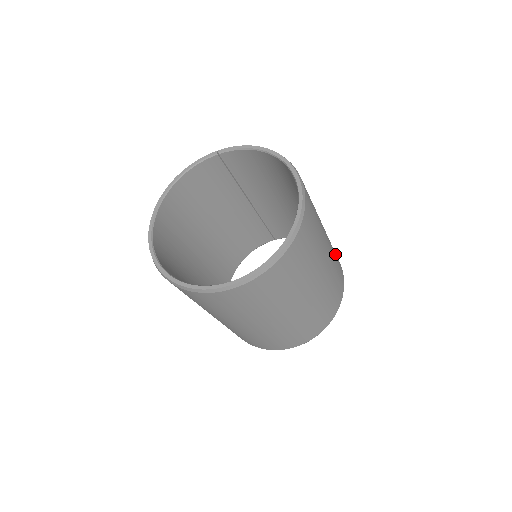
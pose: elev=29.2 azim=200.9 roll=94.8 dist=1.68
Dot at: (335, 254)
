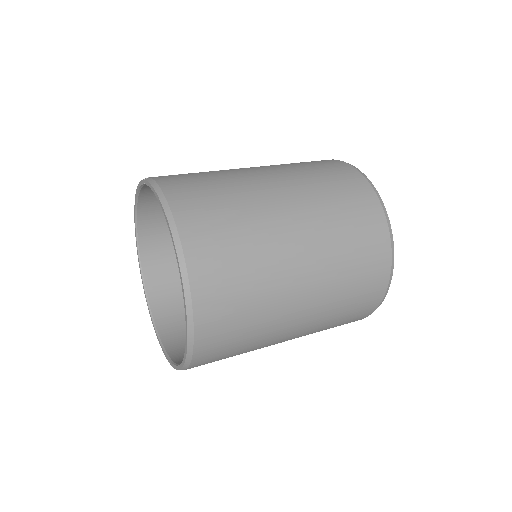
Dot at: (354, 255)
